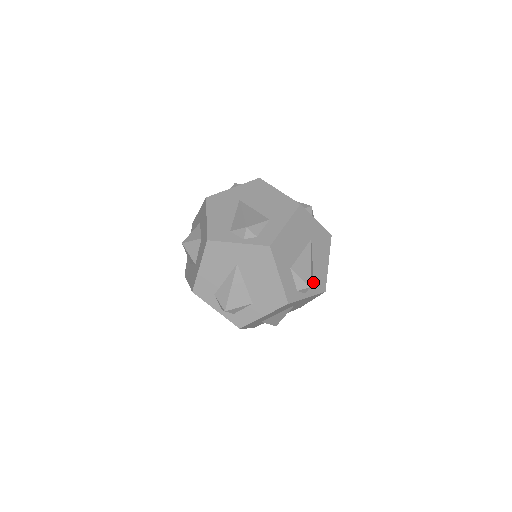
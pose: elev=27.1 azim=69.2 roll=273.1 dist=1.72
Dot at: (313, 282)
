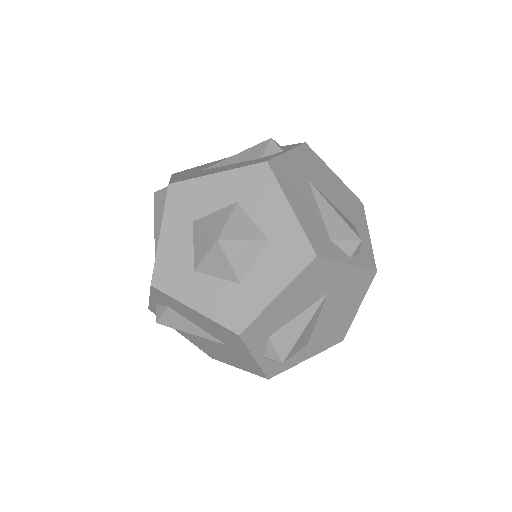
Dot at: occluded
